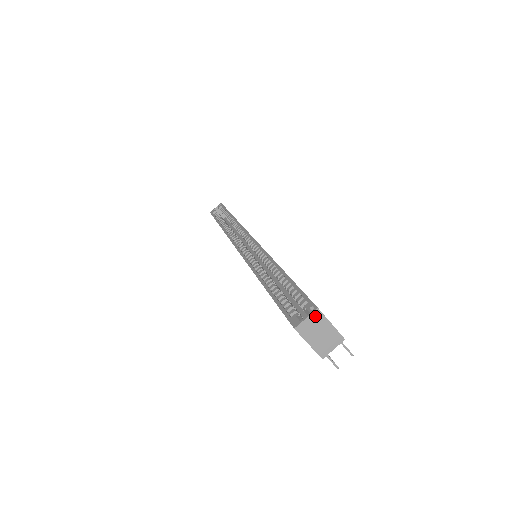
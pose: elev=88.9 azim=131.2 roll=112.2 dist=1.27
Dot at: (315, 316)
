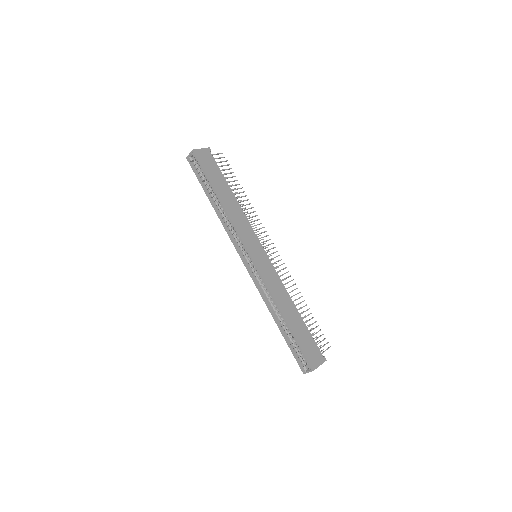
Dot at: occluded
